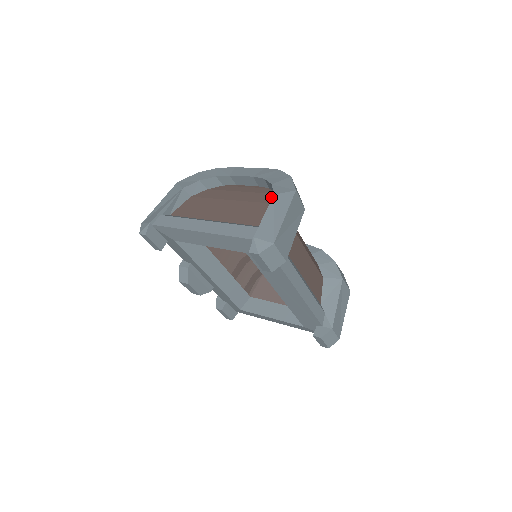
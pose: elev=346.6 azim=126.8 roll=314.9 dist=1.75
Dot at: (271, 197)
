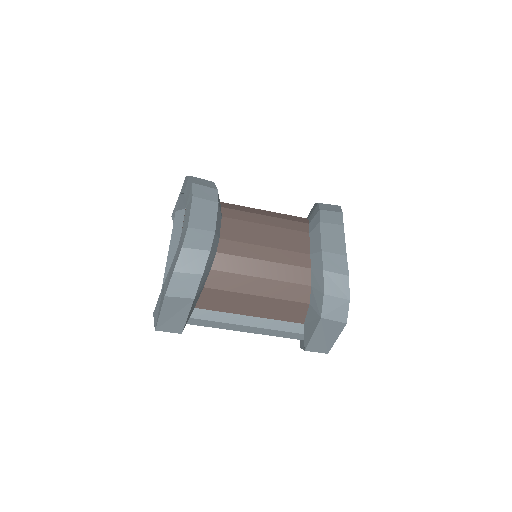
Dot at: occluded
